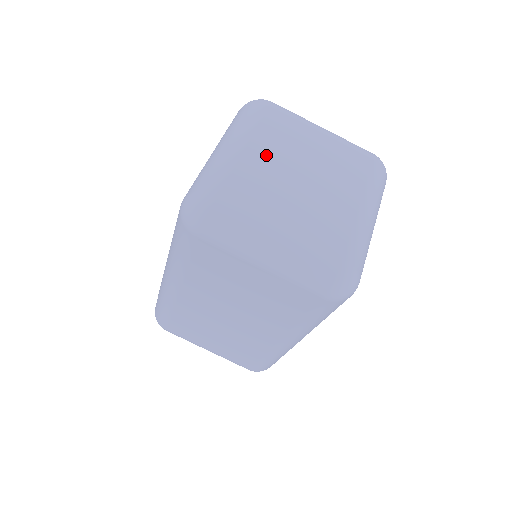
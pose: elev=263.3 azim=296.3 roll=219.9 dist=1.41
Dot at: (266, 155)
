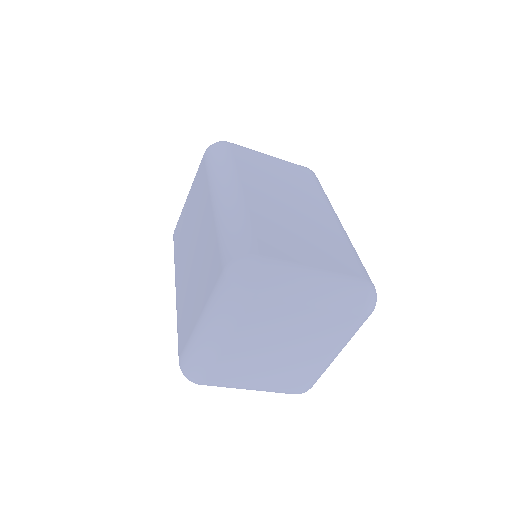
Dot at: (247, 342)
